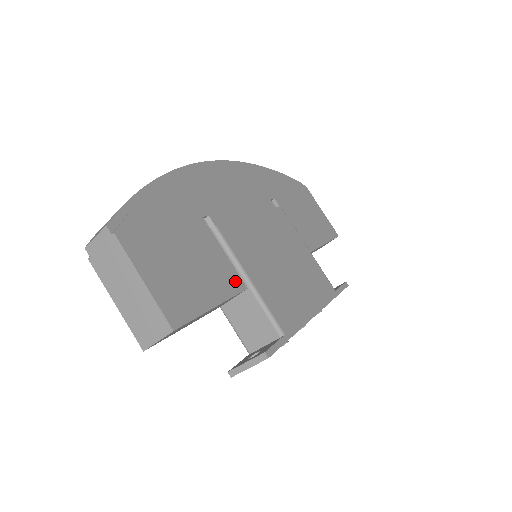
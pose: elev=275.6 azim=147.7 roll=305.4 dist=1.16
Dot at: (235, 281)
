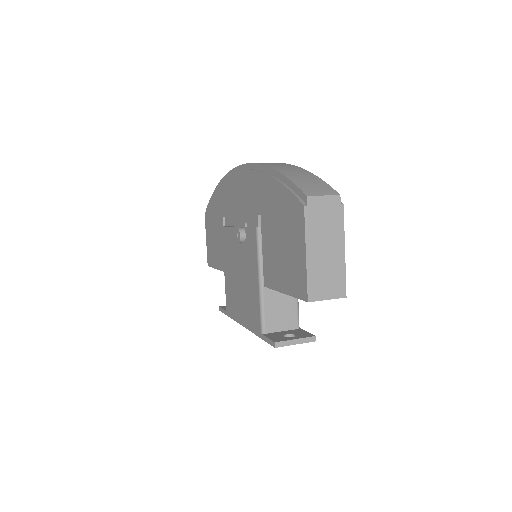
Dot at: occluded
